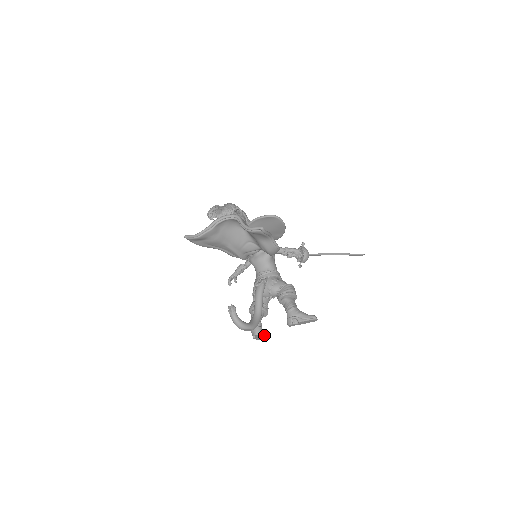
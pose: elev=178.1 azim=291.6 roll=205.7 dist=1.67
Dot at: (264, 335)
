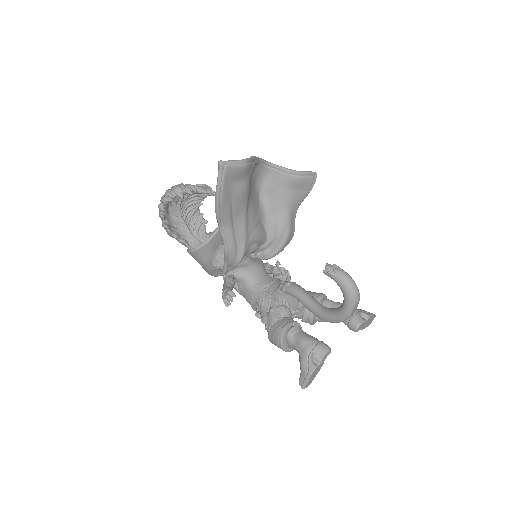
Dot at: (320, 366)
